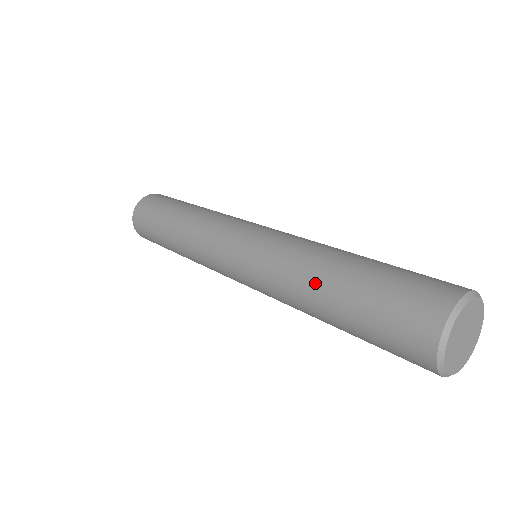
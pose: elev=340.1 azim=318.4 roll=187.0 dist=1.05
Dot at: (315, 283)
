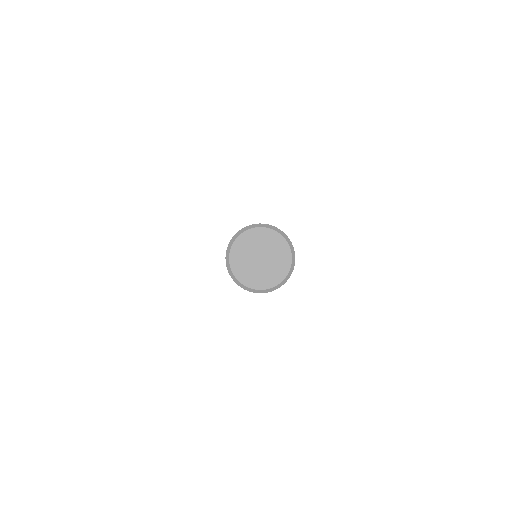
Dot at: occluded
